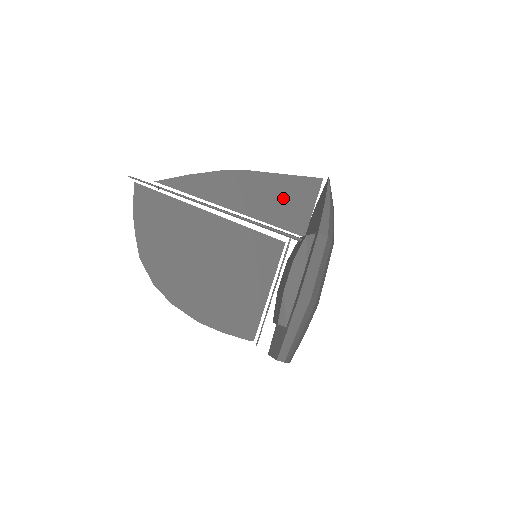
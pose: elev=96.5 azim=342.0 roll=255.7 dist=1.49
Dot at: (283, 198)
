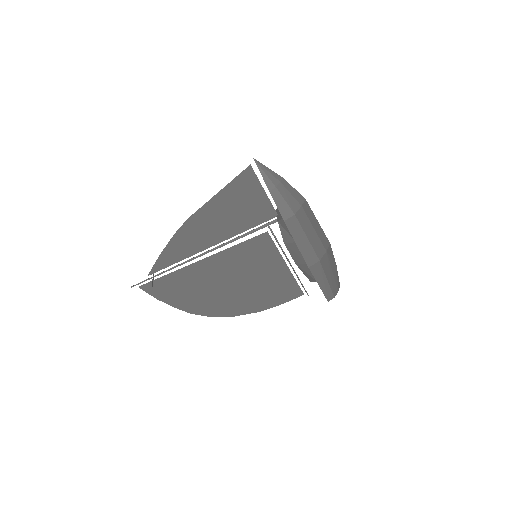
Dot at: (235, 208)
